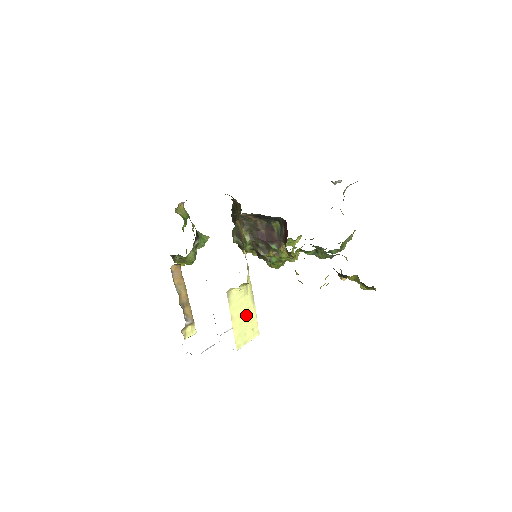
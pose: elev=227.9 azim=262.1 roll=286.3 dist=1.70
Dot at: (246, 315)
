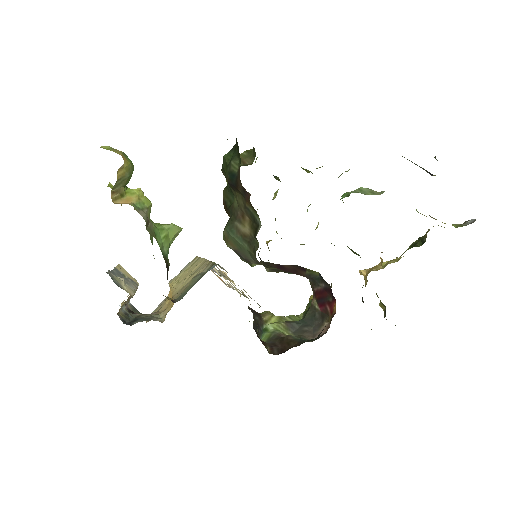
Dot at: occluded
